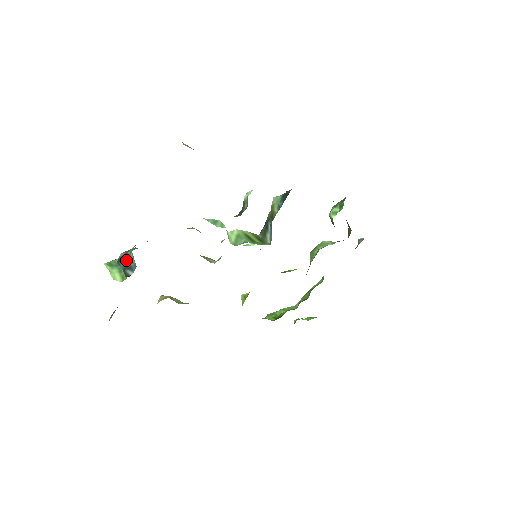
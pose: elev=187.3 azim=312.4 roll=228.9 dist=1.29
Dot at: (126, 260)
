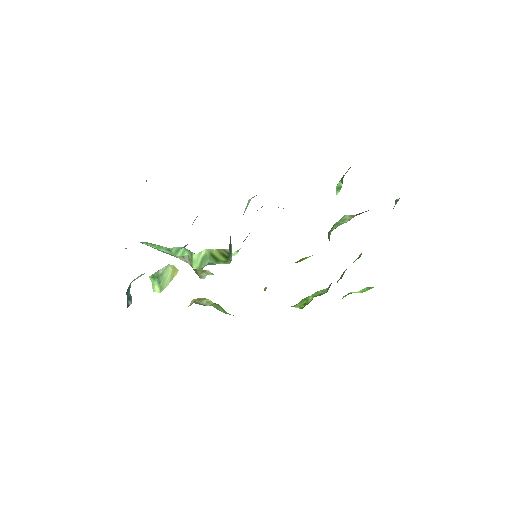
Dot at: (129, 291)
